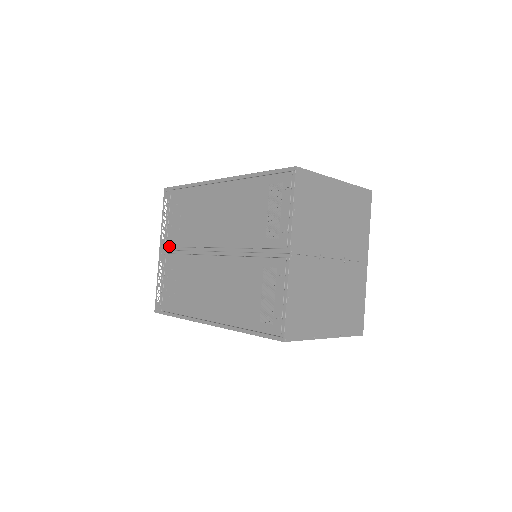
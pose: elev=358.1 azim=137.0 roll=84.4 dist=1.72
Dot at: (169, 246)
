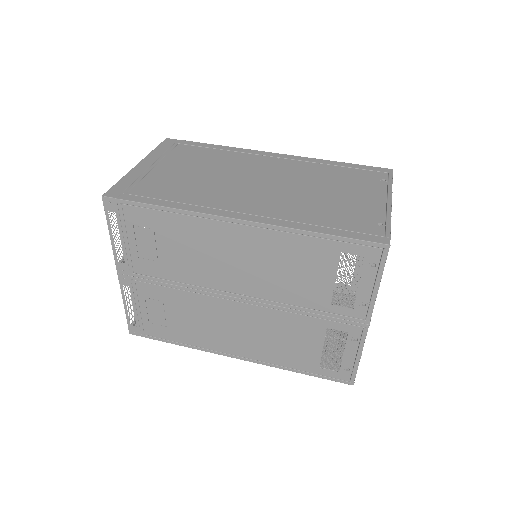
Dot at: (139, 274)
